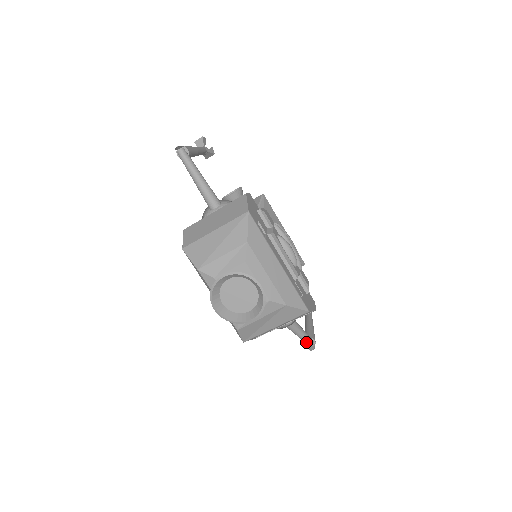
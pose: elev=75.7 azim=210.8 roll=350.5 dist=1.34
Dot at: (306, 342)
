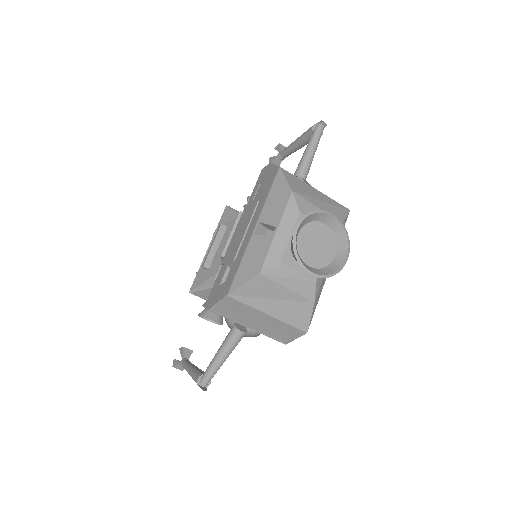
Dot at: (209, 375)
